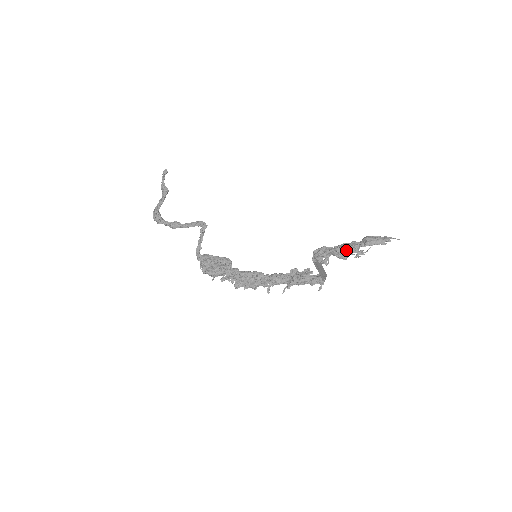
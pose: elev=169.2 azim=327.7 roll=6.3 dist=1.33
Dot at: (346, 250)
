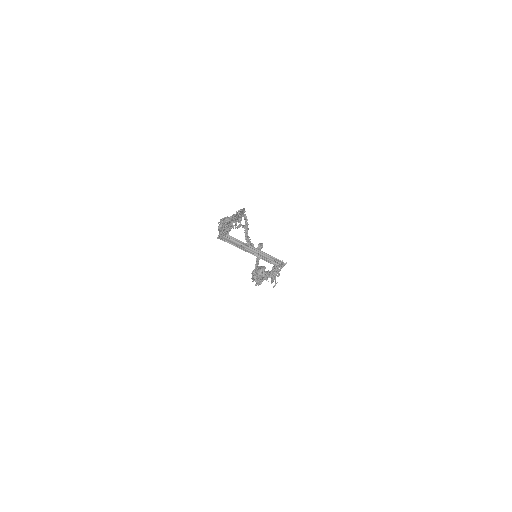
Dot at: (220, 224)
